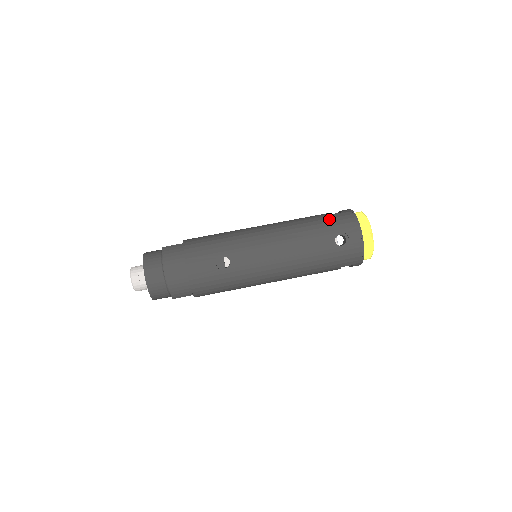
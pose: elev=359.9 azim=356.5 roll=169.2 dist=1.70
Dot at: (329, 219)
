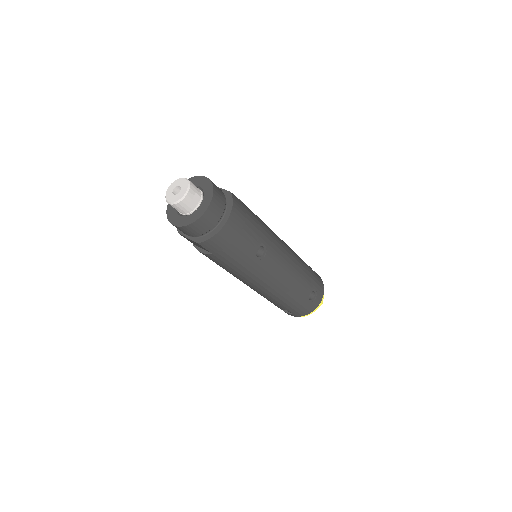
Dot at: (314, 274)
